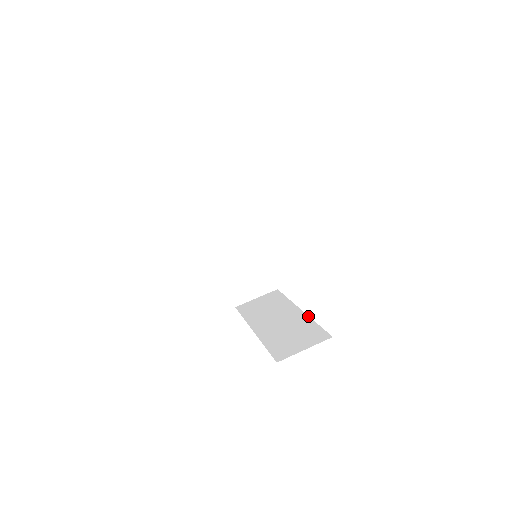
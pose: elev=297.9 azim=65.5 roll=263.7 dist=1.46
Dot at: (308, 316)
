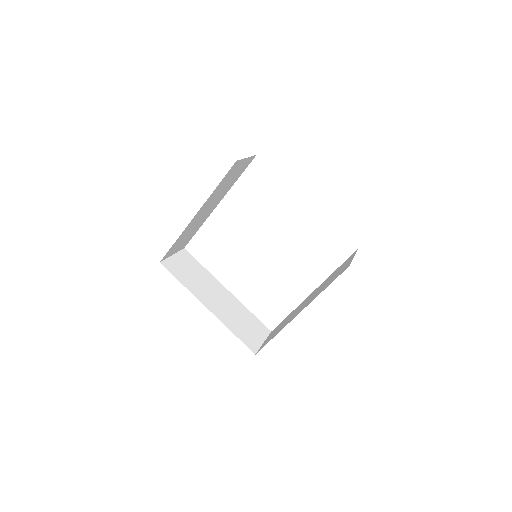
Dot at: (323, 282)
